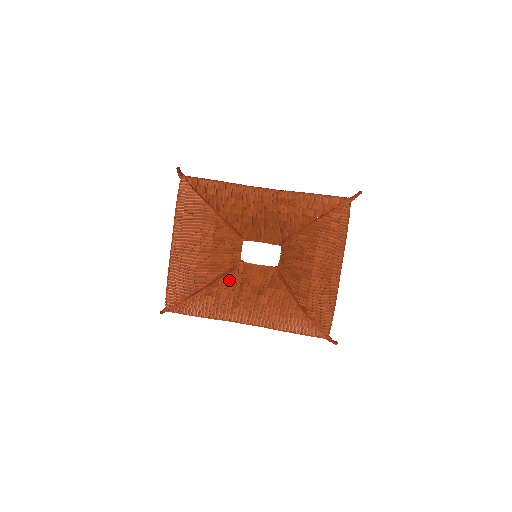
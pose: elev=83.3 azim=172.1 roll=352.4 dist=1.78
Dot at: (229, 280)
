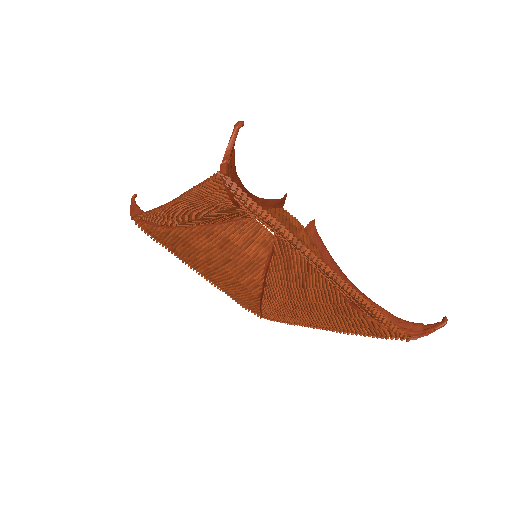
Dot at: (274, 273)
